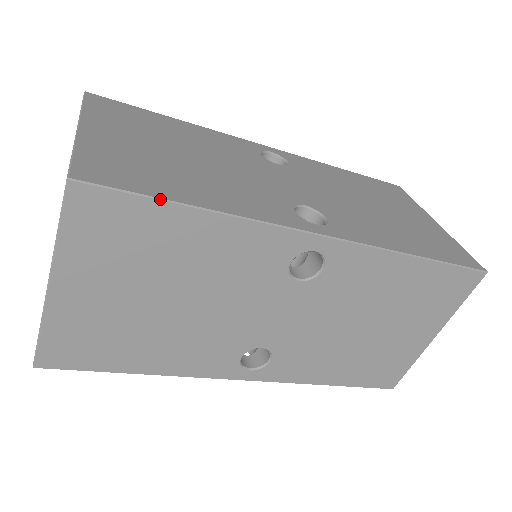
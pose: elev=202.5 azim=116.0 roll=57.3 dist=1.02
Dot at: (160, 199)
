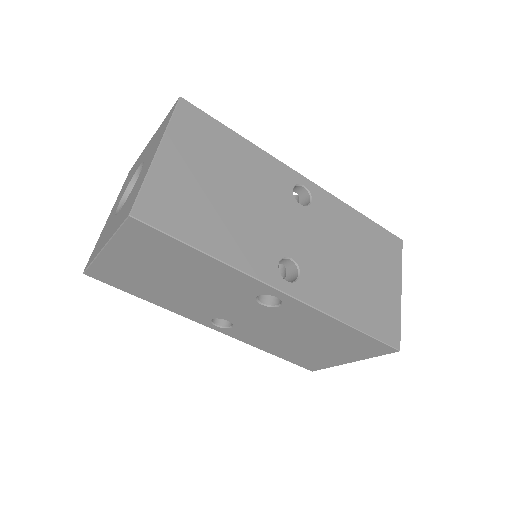
Dot at: (222, 124)
